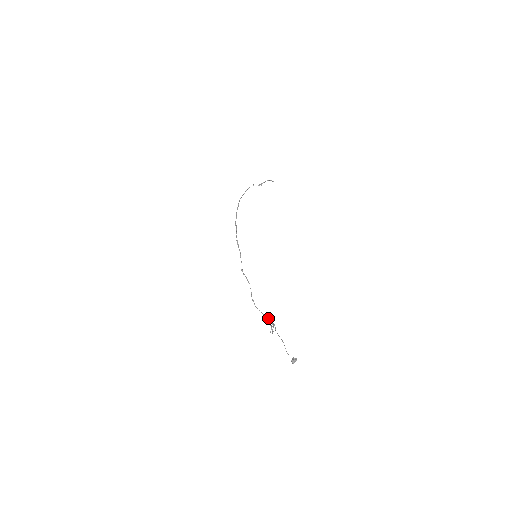
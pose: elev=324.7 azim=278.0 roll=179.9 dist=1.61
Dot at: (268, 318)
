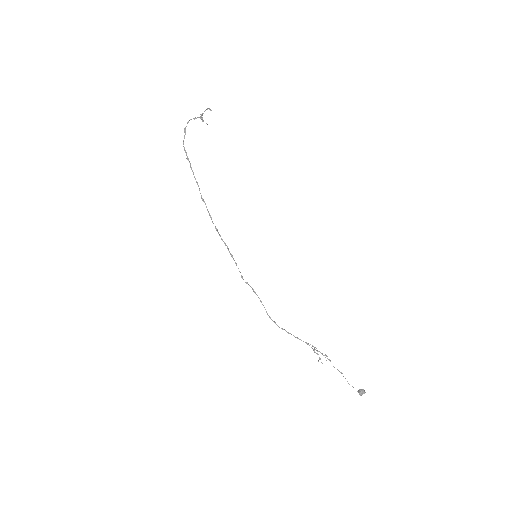
Dot at: (314, 347)
